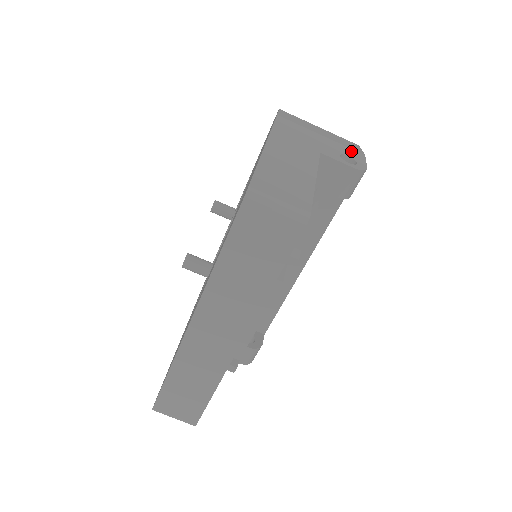
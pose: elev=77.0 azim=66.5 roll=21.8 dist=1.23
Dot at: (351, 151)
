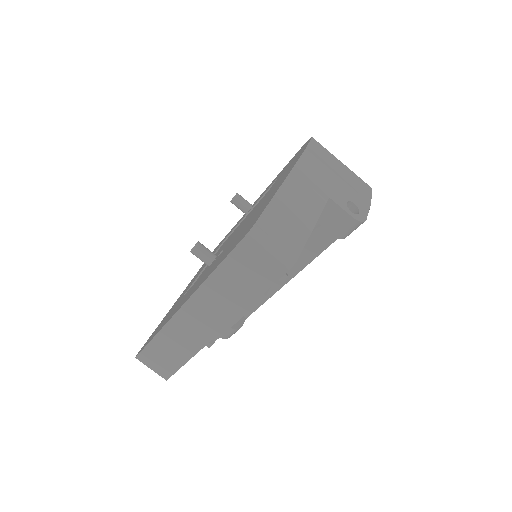
Dot at: (359, 198)
